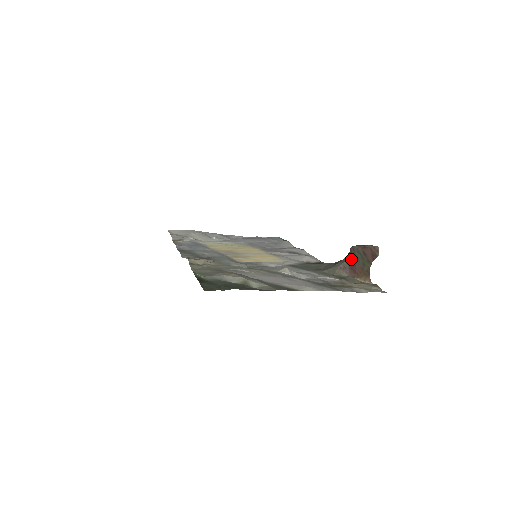
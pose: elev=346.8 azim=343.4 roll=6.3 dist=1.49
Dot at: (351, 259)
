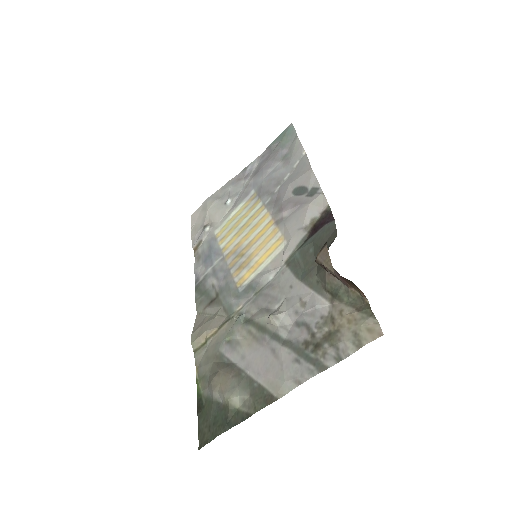
Dot at: occluded
